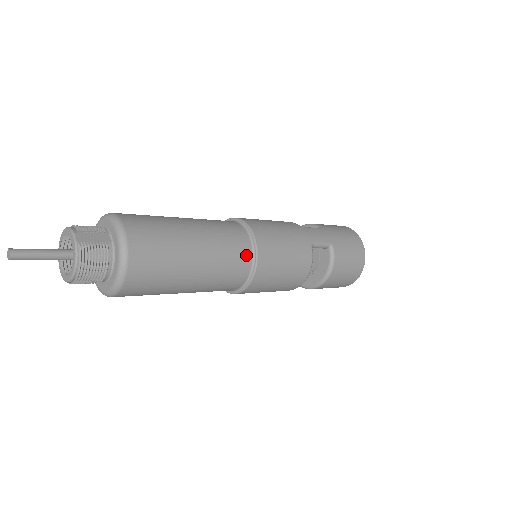
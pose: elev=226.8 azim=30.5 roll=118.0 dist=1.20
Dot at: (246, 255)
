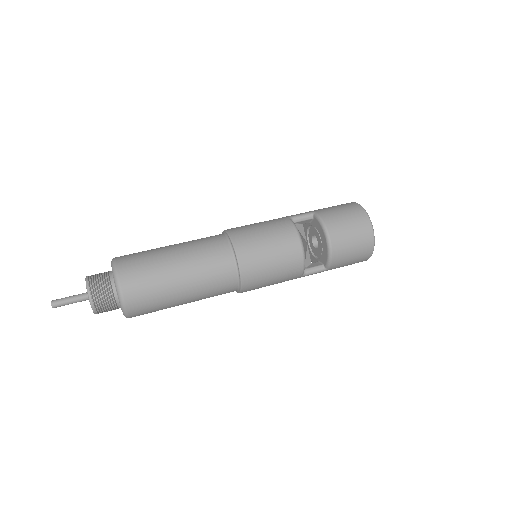
Dot at: (221, 240)
